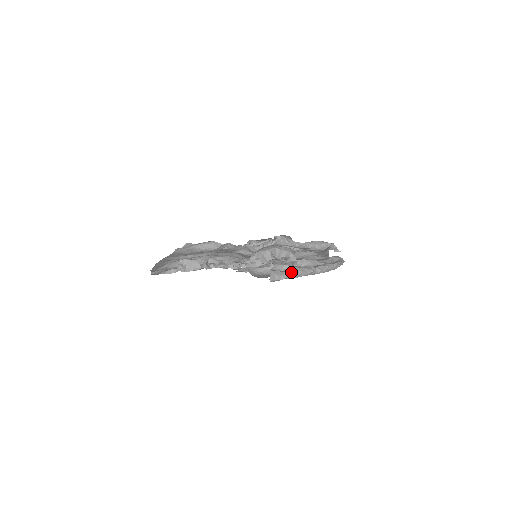
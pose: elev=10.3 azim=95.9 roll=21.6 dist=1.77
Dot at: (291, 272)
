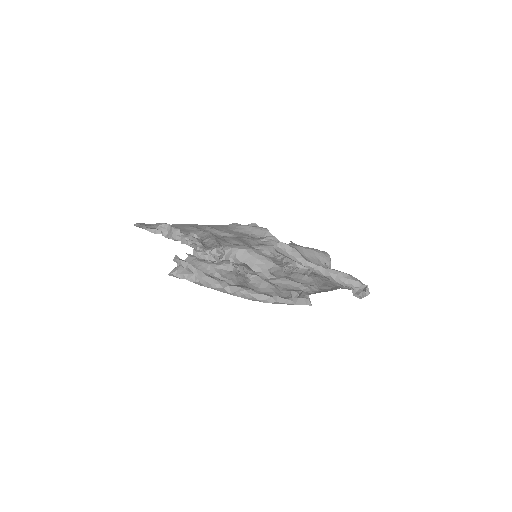
Dot at: (197, 276)
